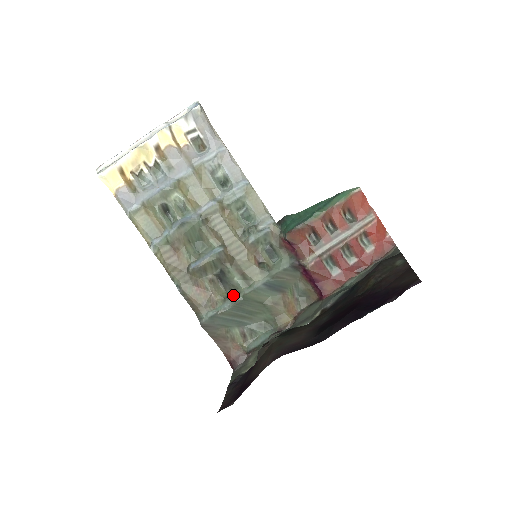
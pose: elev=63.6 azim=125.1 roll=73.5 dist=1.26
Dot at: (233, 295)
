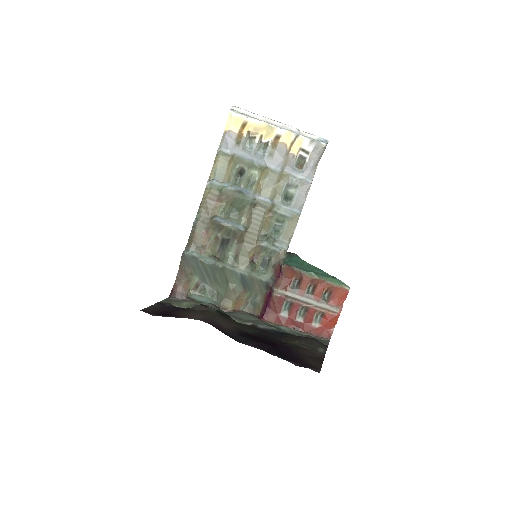
Dot at: (218, 259)
